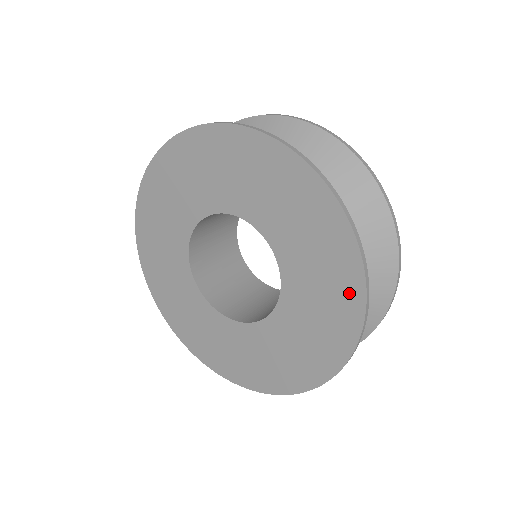
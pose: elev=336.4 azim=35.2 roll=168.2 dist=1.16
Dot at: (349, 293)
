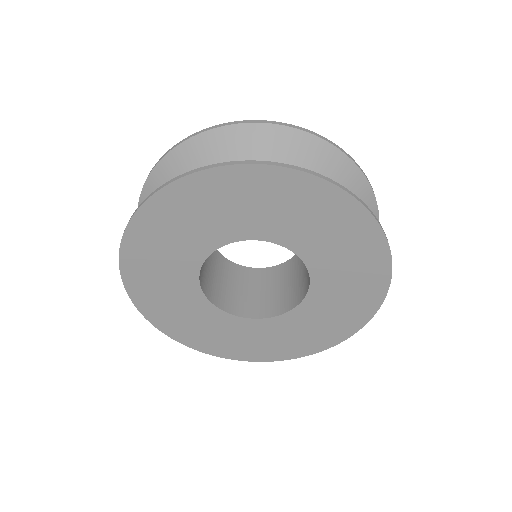
Dot at: (351, 216)
